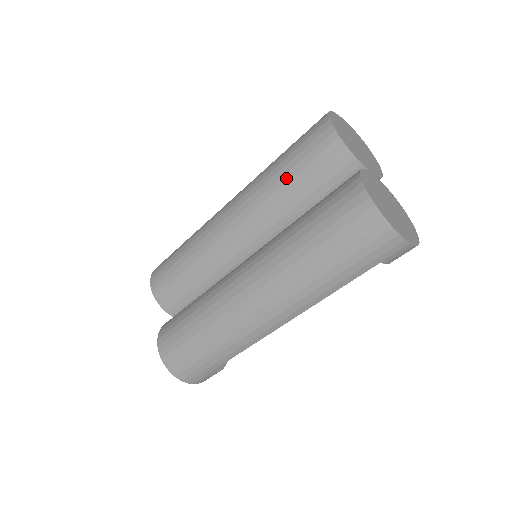
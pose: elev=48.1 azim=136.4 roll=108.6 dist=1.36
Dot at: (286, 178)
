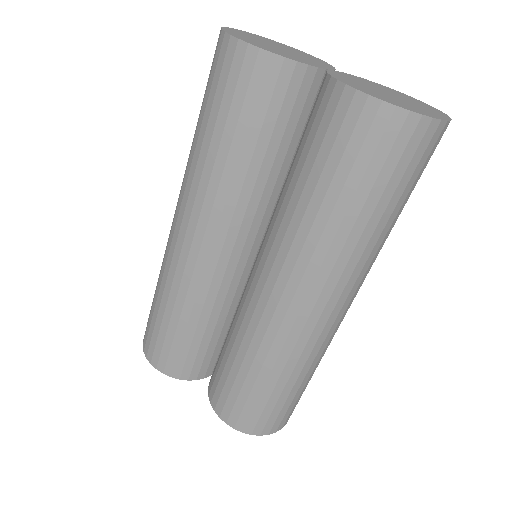
Dot at: (236, 149)
